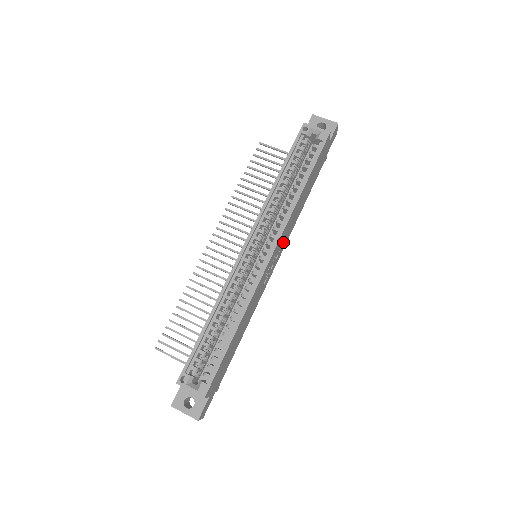
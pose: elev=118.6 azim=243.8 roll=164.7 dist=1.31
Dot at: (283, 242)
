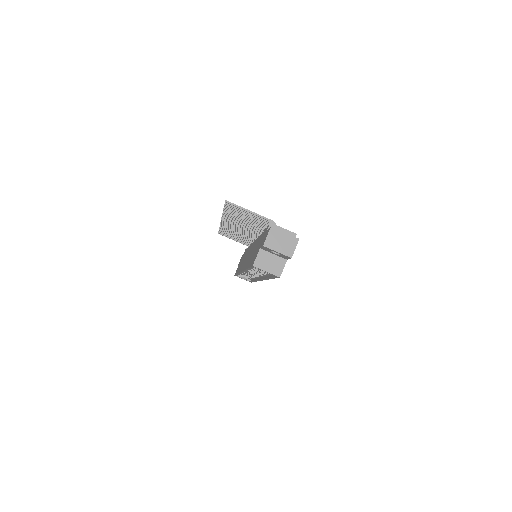
Dot at: occluded
